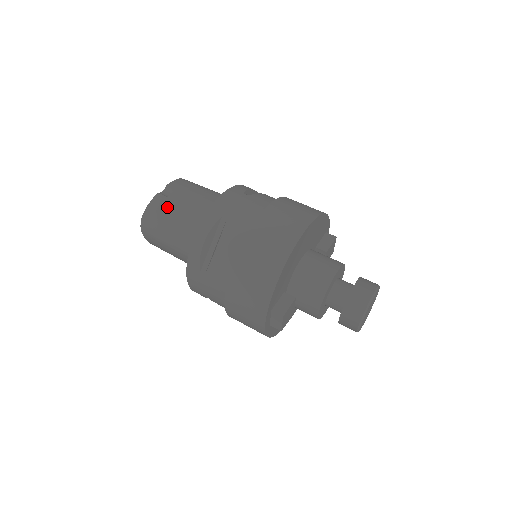
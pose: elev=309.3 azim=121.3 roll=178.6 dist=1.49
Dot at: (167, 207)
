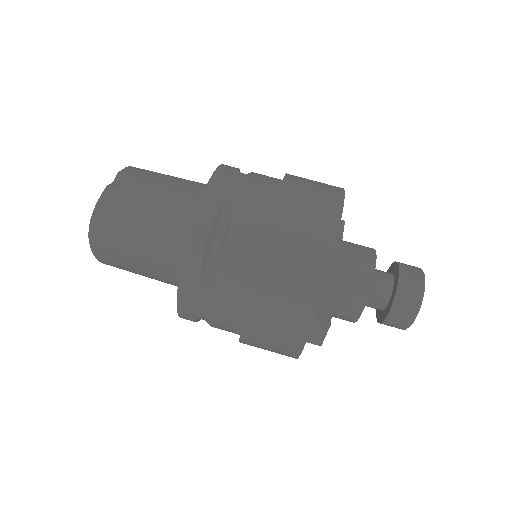
Dot at: (128, 202)
